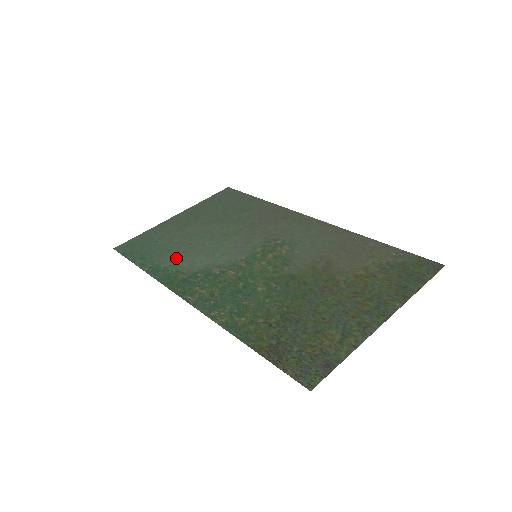
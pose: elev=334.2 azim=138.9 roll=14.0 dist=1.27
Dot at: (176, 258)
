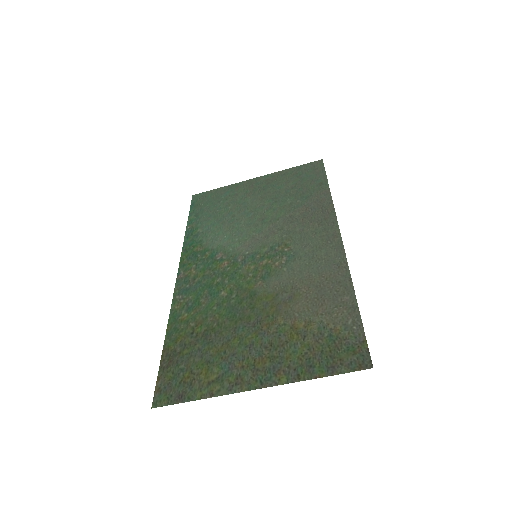
Dot at: (212, 227)
